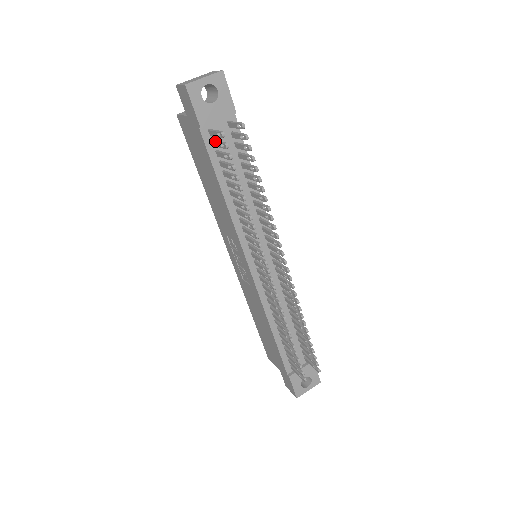
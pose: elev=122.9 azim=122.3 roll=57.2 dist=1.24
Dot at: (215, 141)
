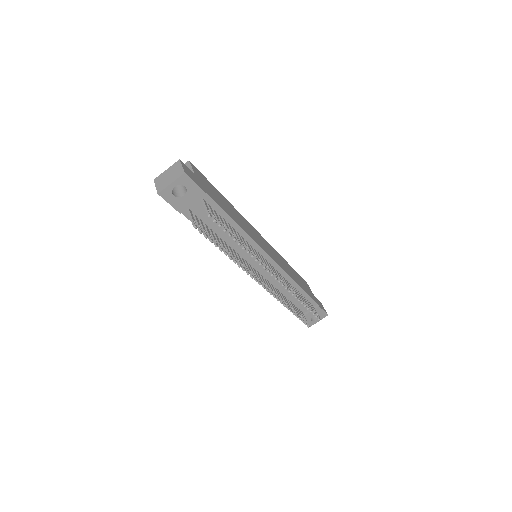
Dot at: occluded
